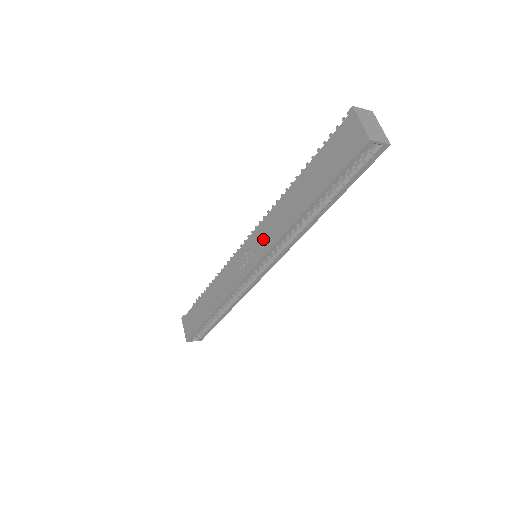
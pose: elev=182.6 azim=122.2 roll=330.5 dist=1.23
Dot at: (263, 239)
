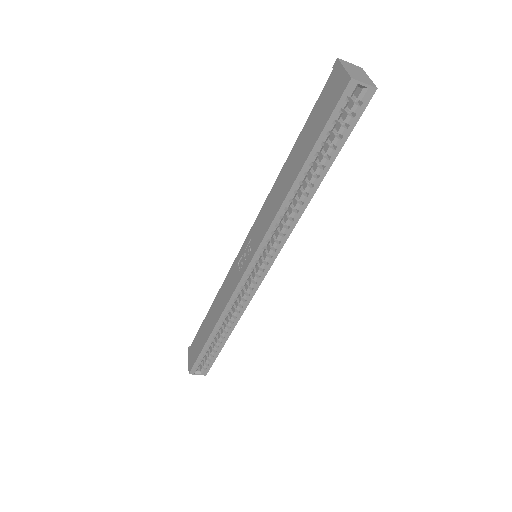
Dot at: (259, 229)
